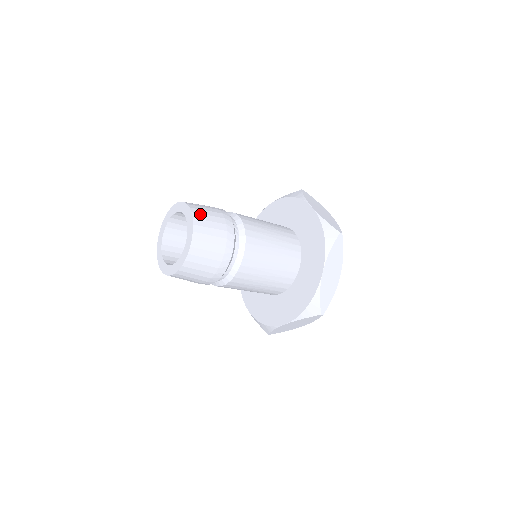
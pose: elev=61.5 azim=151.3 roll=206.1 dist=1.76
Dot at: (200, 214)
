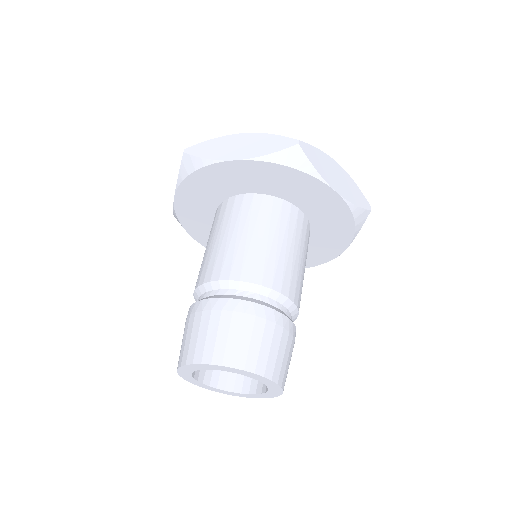
Dot at: (225, 352)
